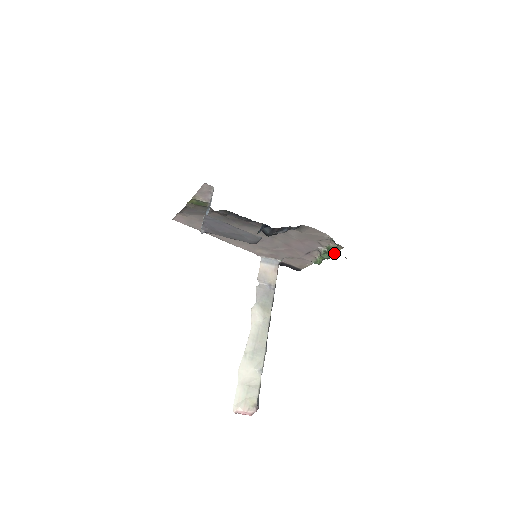
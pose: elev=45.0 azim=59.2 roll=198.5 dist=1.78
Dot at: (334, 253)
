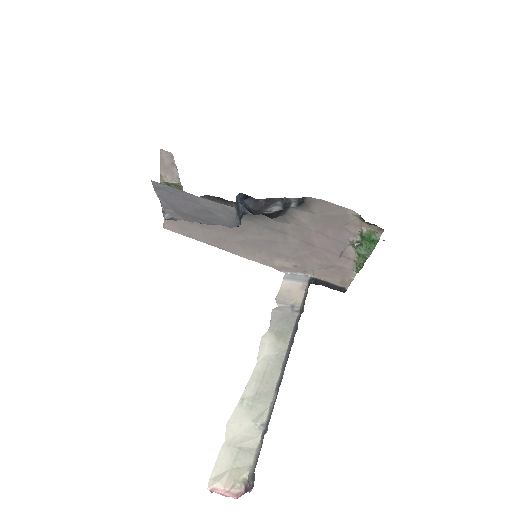
Dot at: (373, 243)
